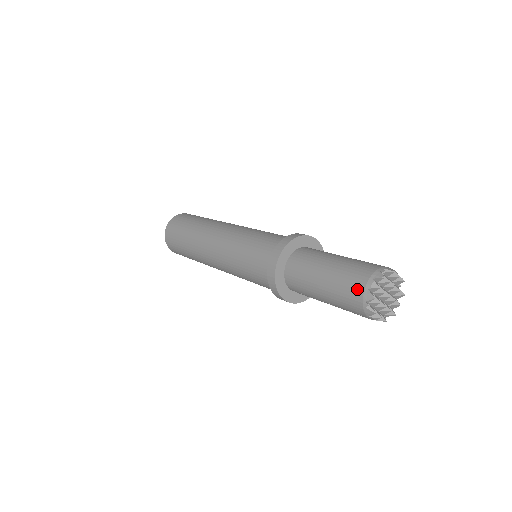
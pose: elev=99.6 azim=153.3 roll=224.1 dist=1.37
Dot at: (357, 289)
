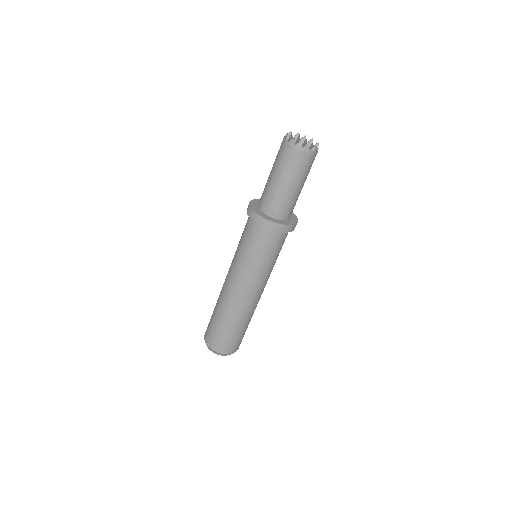
Dot at: (281, 145)
